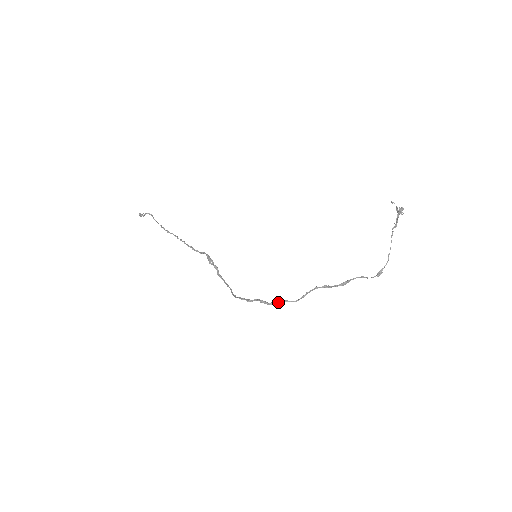
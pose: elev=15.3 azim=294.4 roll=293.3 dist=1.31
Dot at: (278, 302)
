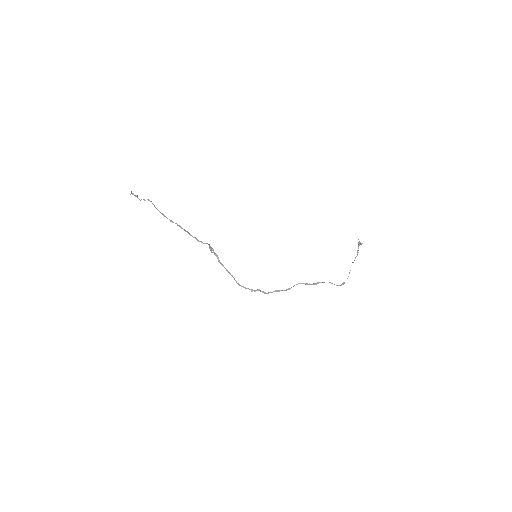
Dot at: occluded
